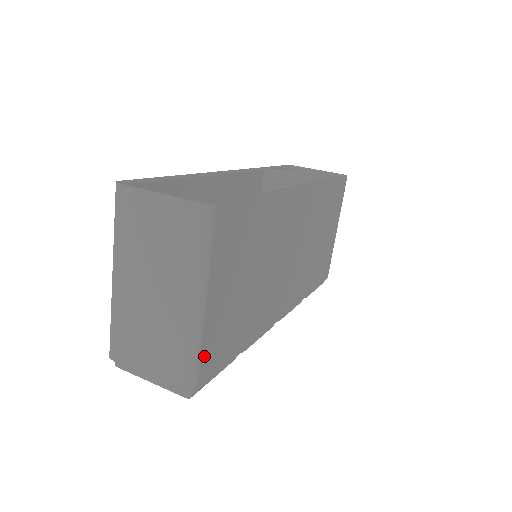
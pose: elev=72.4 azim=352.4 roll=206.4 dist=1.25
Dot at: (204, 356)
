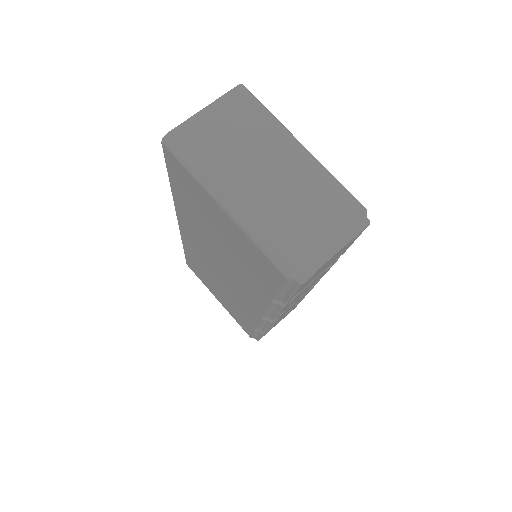
Dot at: occluded
